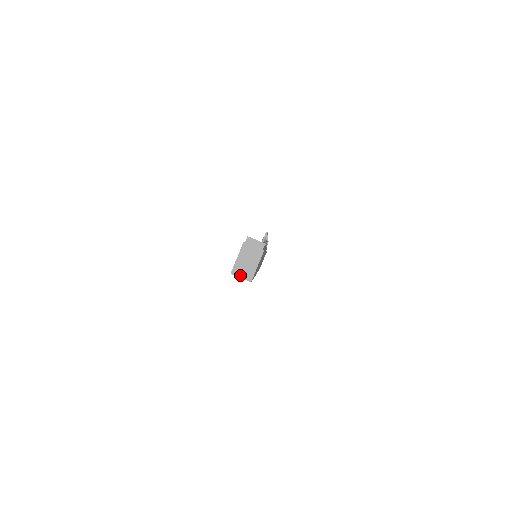
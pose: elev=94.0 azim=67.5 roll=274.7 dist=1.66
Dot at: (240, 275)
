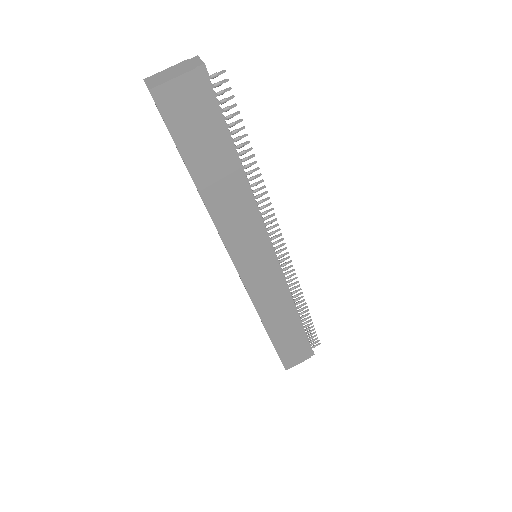
Dot at: (149, 82)
